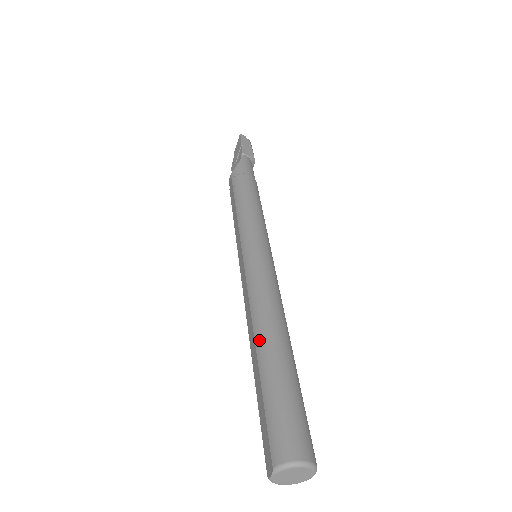
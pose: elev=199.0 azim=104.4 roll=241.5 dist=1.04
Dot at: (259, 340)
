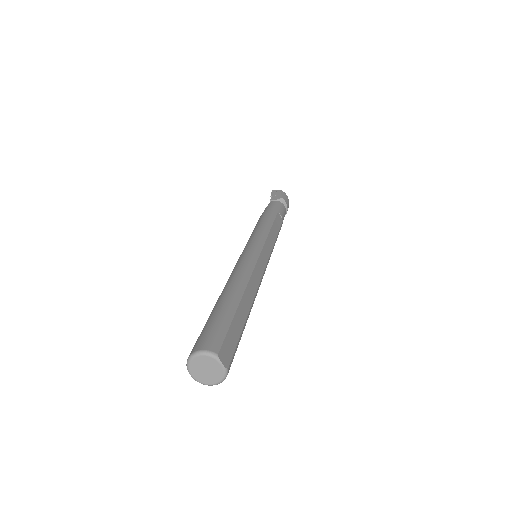
Dot at: occluded
